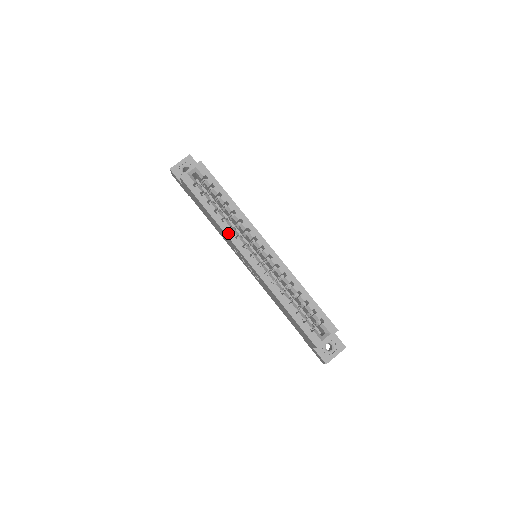
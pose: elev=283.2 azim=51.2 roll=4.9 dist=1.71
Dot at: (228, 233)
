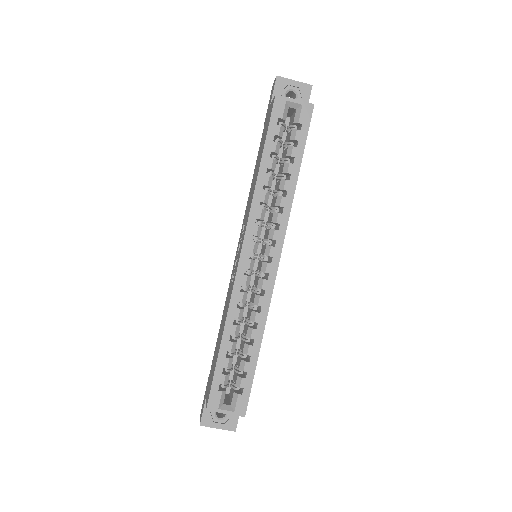
Dot at: (255, 206)
